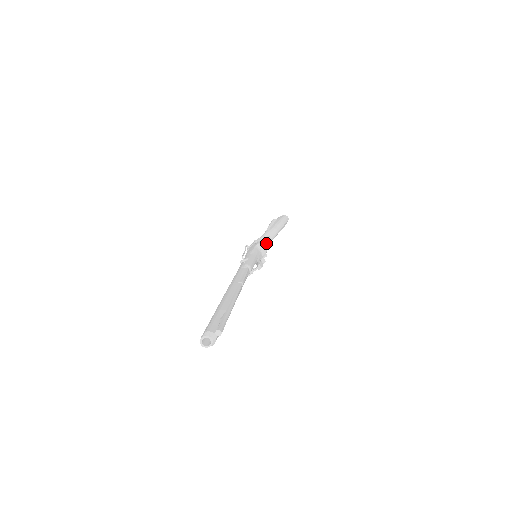
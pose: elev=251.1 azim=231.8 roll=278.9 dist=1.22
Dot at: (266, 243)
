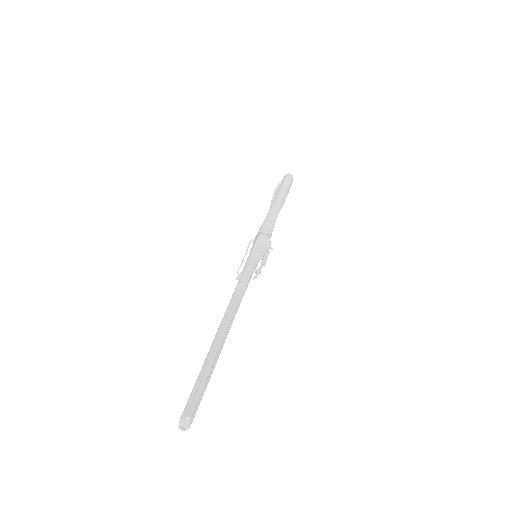
Dot at: (267, 230)
